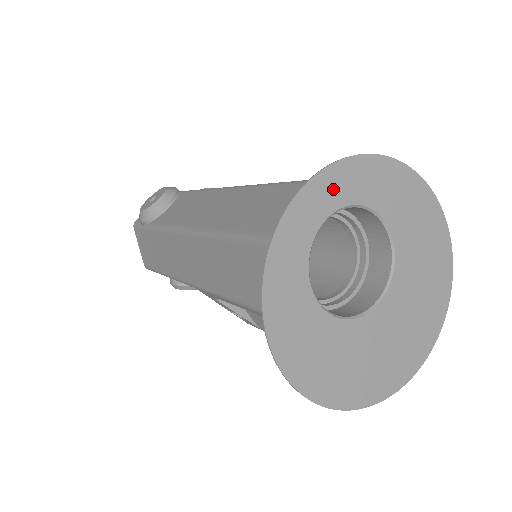
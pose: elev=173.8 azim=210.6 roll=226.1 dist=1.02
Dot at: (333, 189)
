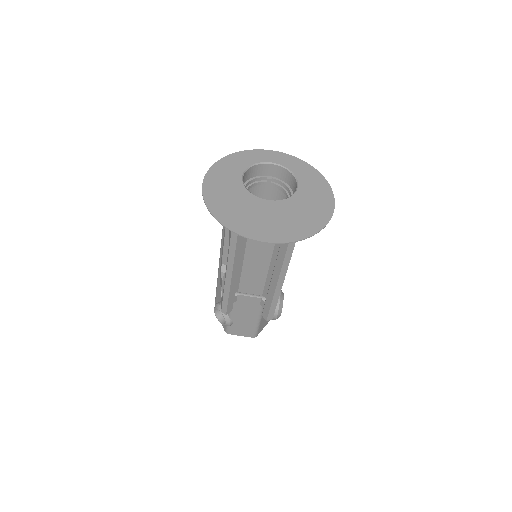
Dot at: (286, 160)
